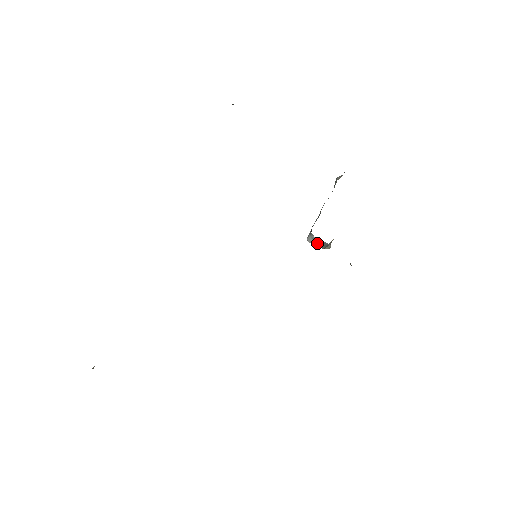
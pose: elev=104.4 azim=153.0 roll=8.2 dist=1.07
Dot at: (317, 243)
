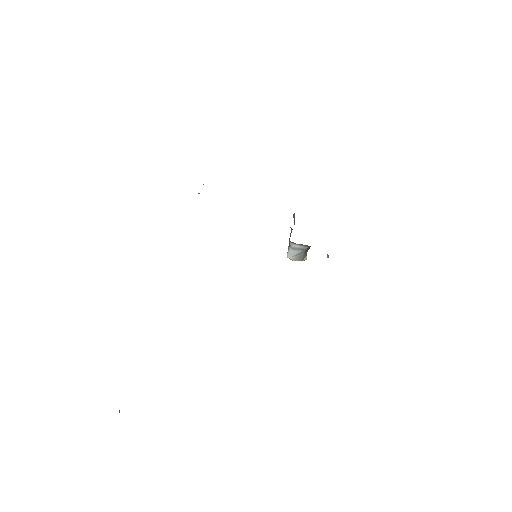
Dot at: (296, 256)
